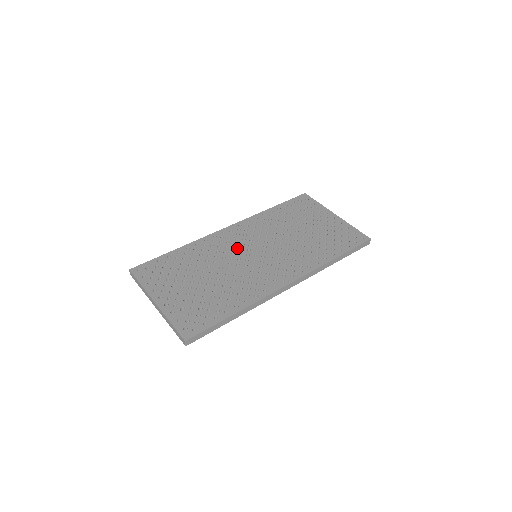
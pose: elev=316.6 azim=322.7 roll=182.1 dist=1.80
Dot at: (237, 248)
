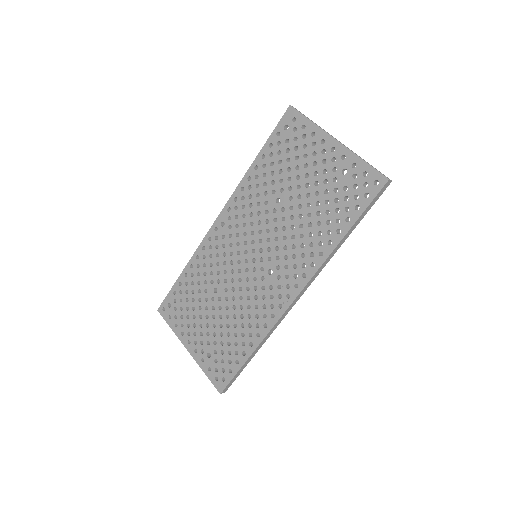
Dot at: (234, 253)
